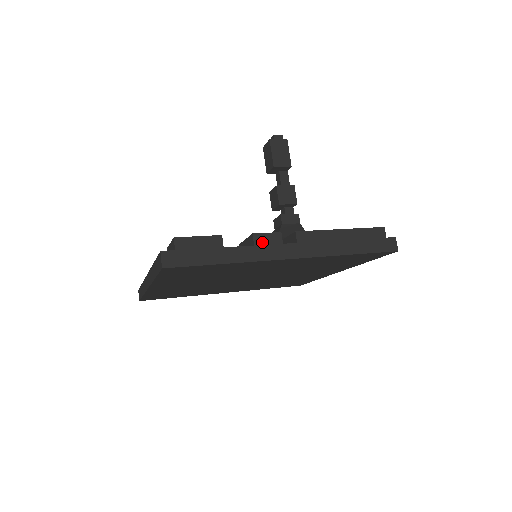
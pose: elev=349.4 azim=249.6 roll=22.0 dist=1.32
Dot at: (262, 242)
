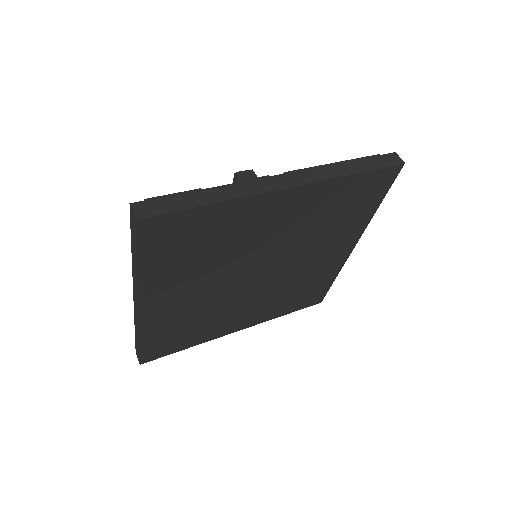
Dot at: occluded
